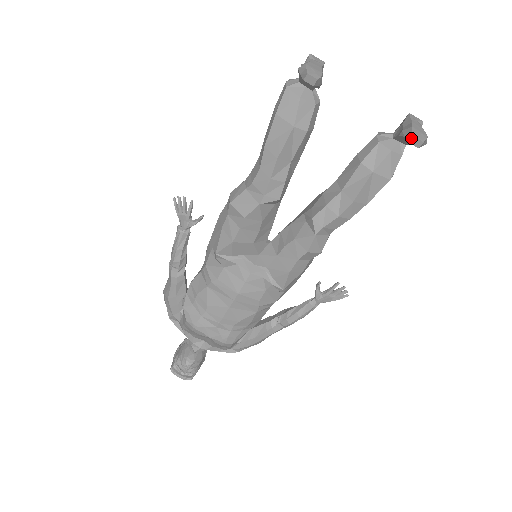
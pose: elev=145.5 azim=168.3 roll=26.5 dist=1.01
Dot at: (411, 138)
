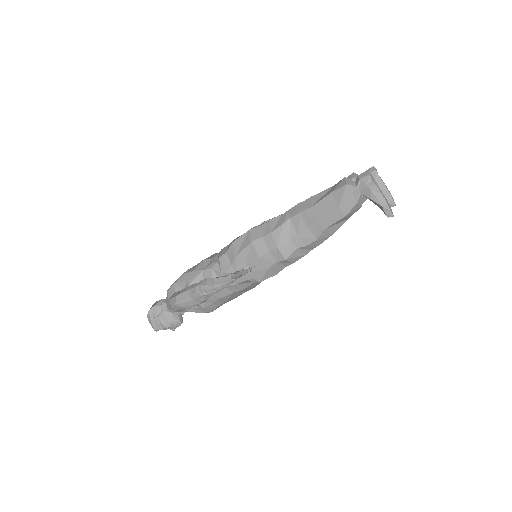
Dot at: (393, 206)
